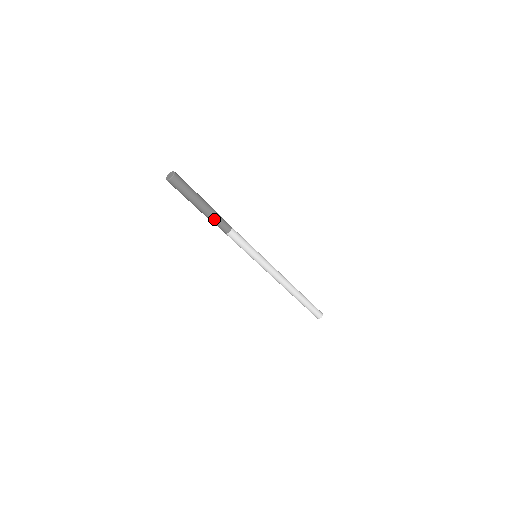
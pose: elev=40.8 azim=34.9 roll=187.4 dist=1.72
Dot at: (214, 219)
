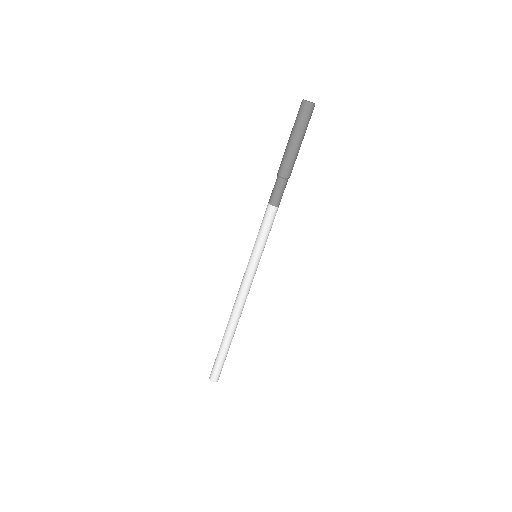
Dot at: (286, 180)
